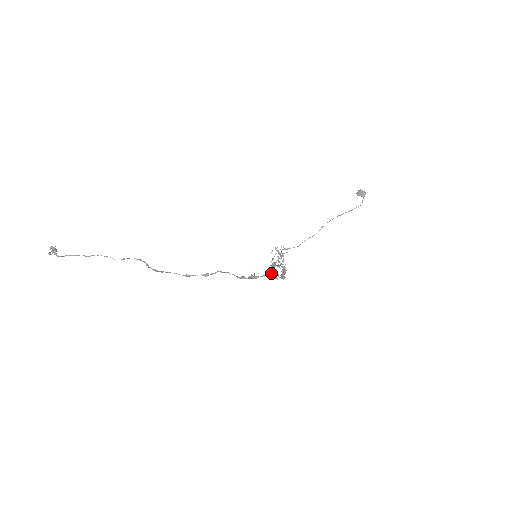
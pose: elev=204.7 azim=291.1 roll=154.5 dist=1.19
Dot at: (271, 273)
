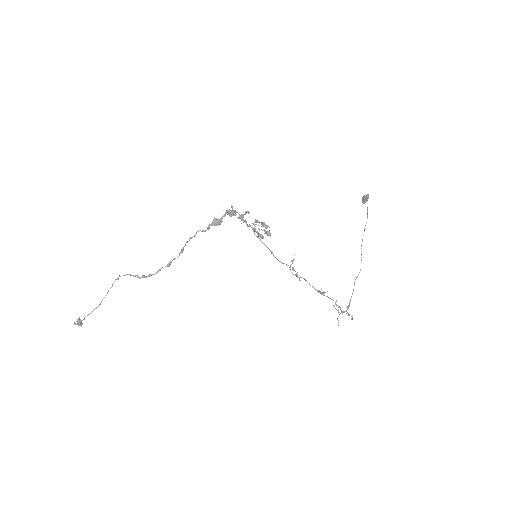
Dot at: (233, 212)
